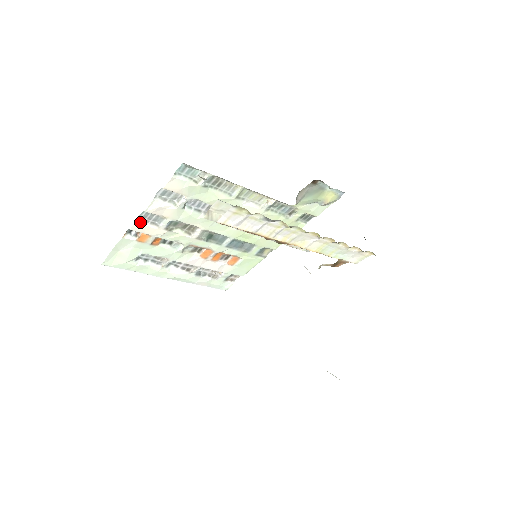
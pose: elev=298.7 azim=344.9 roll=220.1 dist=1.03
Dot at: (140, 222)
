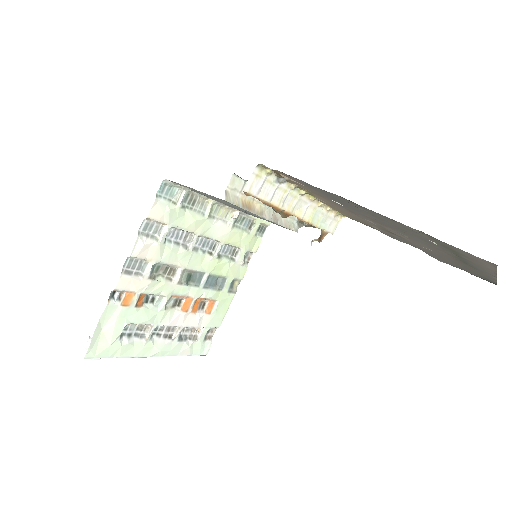
Dot at: (125, 275)
